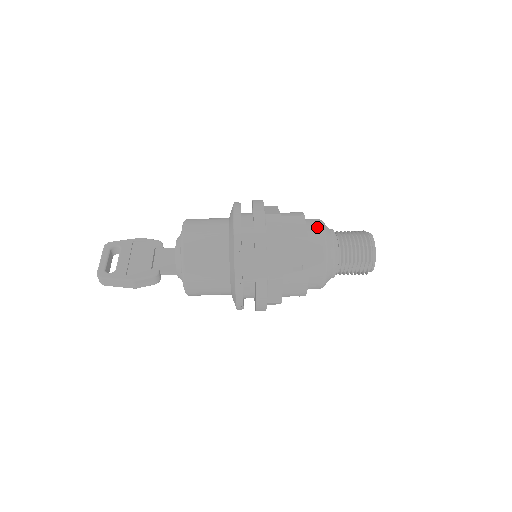
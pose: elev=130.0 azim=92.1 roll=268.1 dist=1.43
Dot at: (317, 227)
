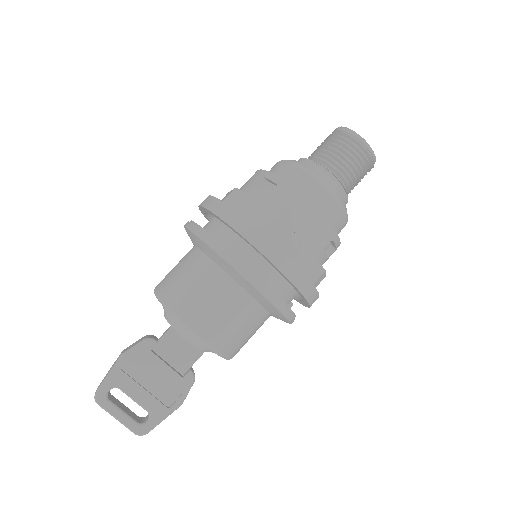
Dot at: (321, 193)
